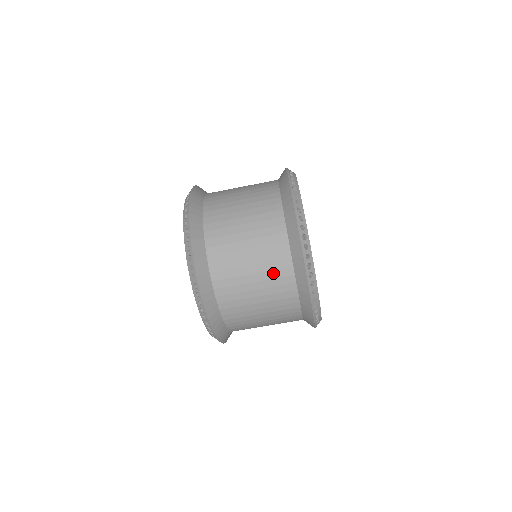
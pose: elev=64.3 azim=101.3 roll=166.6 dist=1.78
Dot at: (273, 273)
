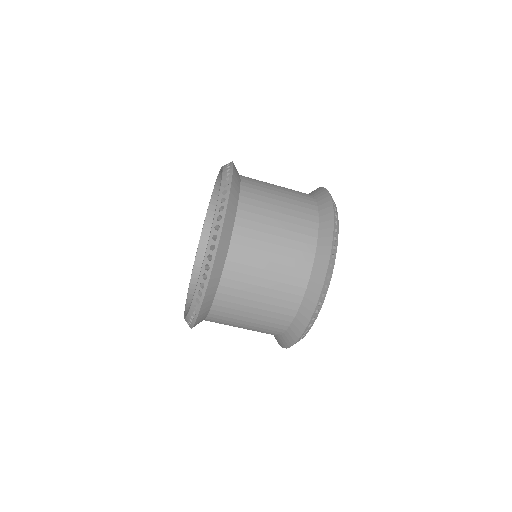
Dot at: (280, 302)
